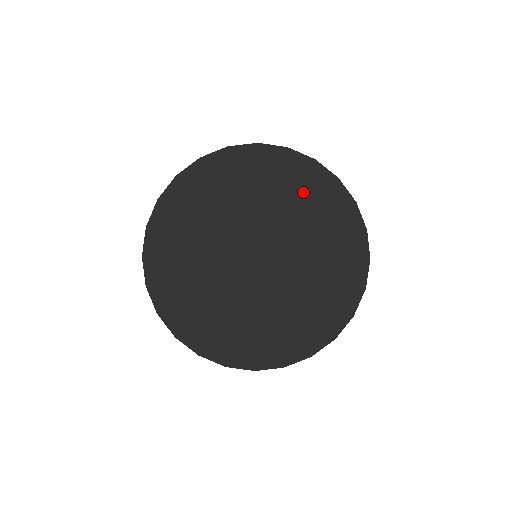
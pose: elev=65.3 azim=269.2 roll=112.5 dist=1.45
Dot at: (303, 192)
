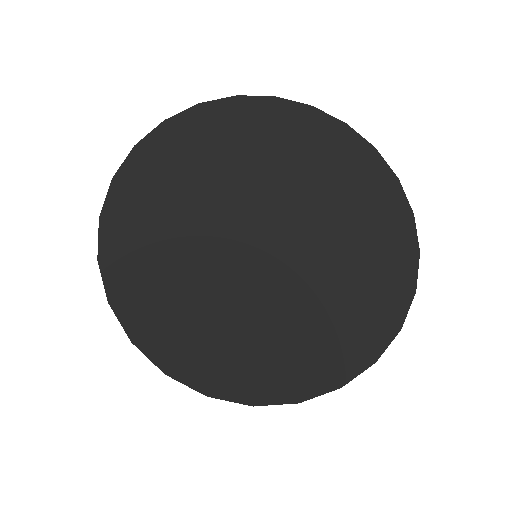
Dot at: (331, 159)
